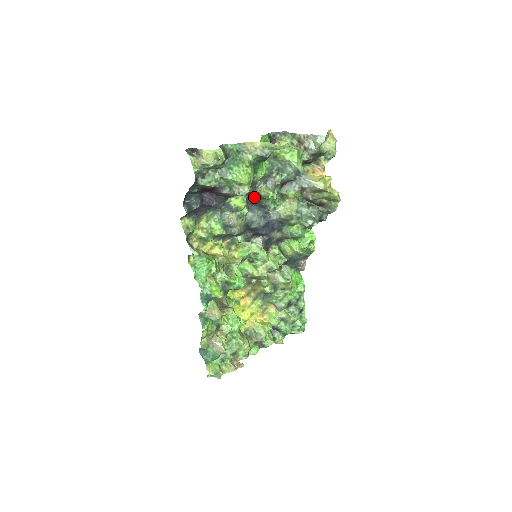
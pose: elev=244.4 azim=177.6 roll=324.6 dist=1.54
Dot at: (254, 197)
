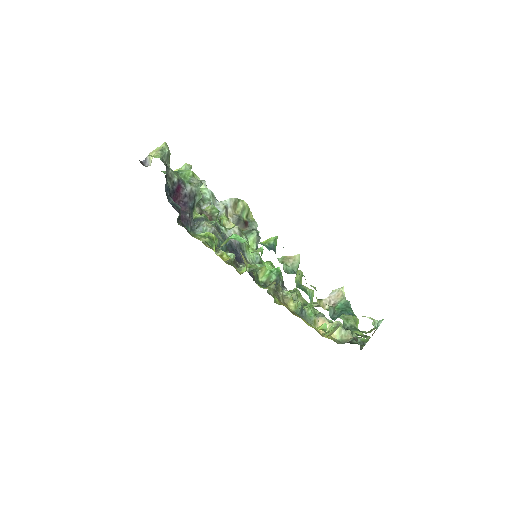
Dot at: occluded
